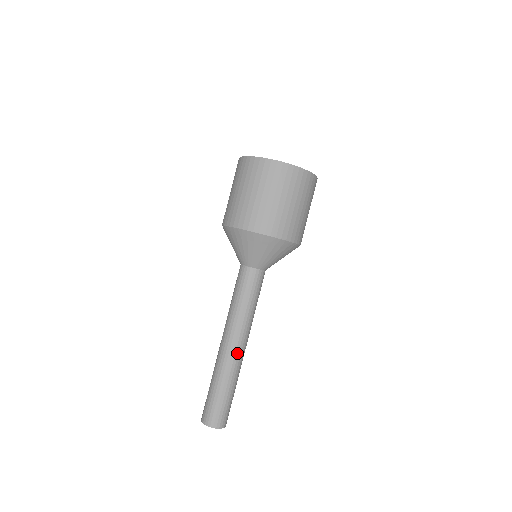
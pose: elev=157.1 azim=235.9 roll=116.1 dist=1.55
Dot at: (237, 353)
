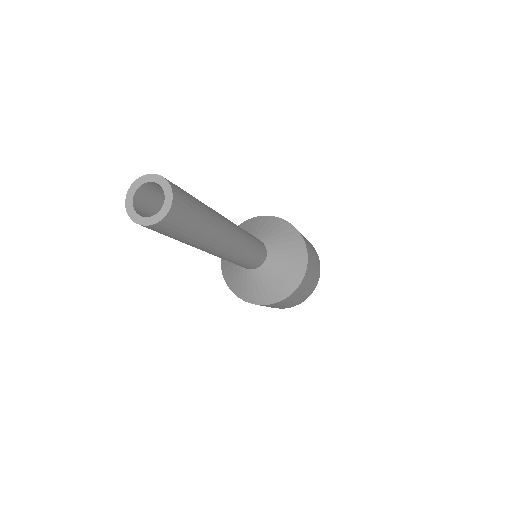
Dot at: (227, 220)
